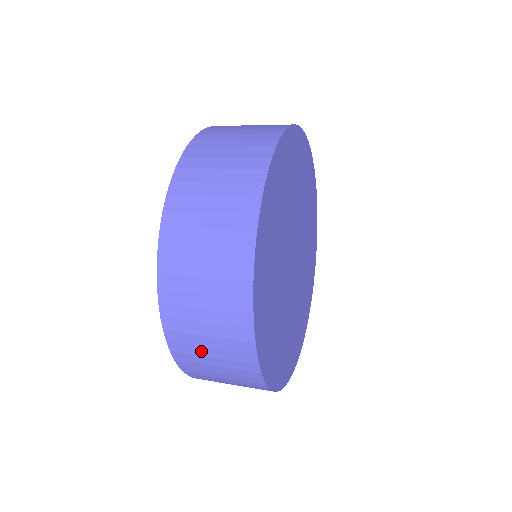
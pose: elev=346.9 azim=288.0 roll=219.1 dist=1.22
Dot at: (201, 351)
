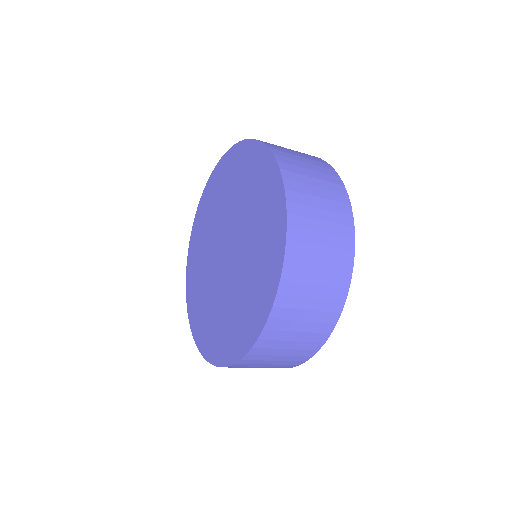
Dot at: (306, 290)
